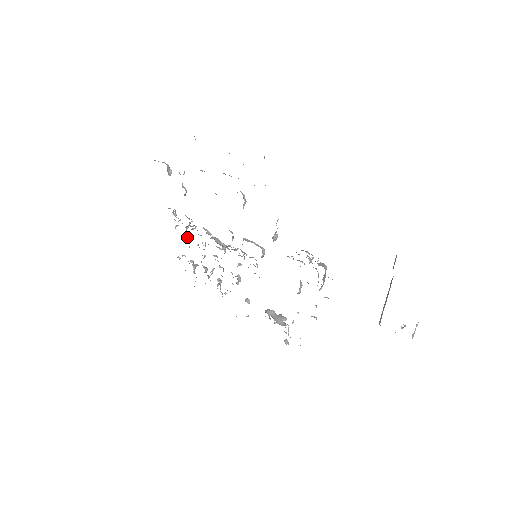
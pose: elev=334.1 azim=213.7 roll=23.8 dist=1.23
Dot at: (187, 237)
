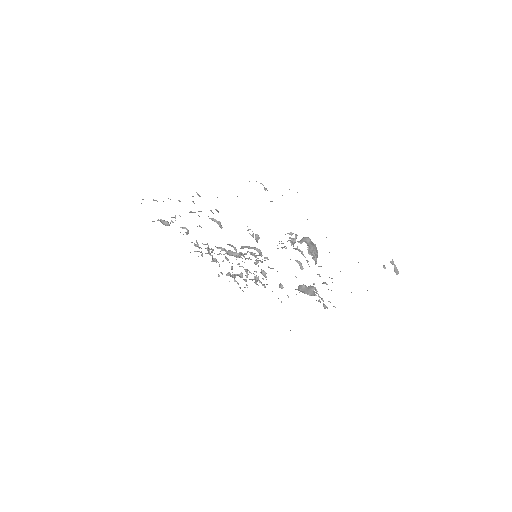
Dot at: (213, 258)
